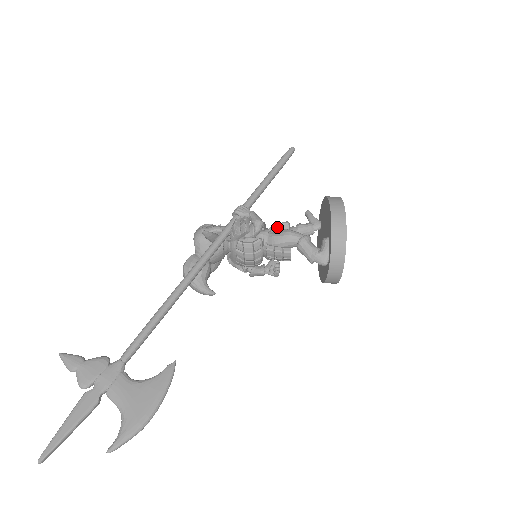
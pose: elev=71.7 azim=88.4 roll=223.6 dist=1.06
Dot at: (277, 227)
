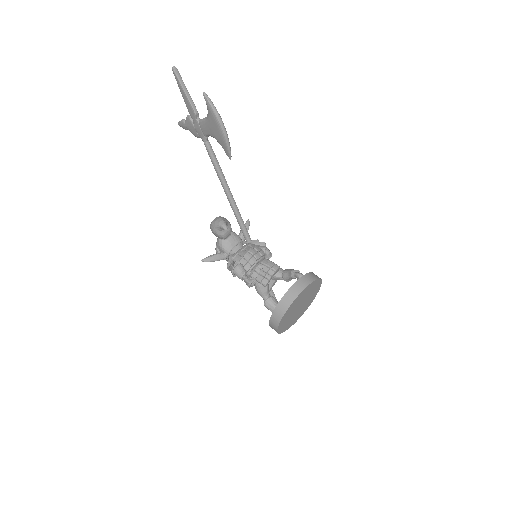
Dot at: occluded
